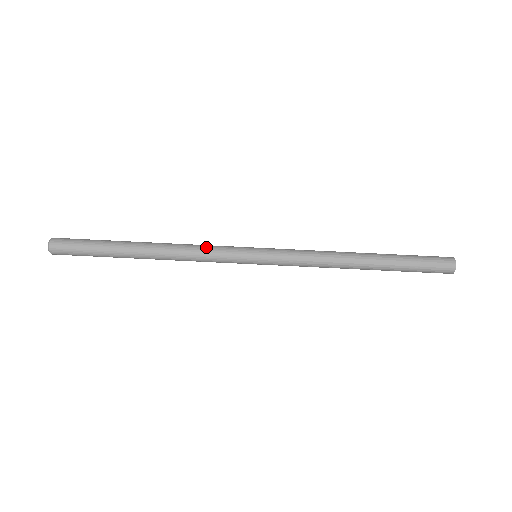
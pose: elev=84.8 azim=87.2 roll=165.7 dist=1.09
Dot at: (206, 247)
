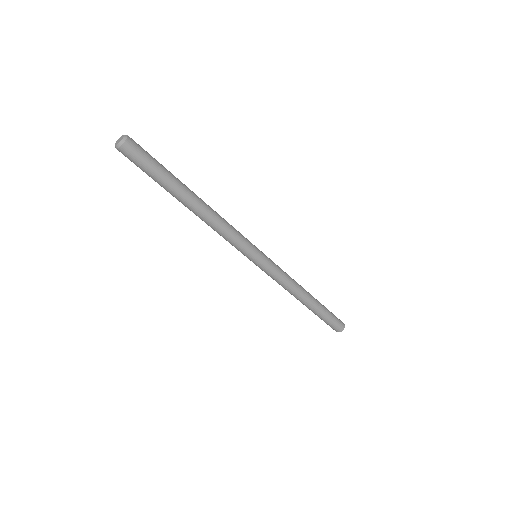
Dot at: (229, 238)
